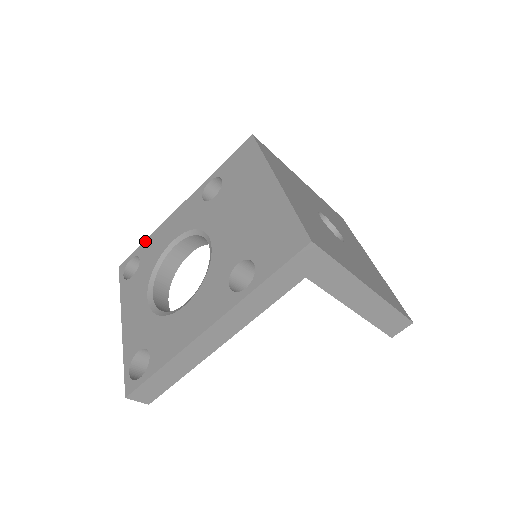
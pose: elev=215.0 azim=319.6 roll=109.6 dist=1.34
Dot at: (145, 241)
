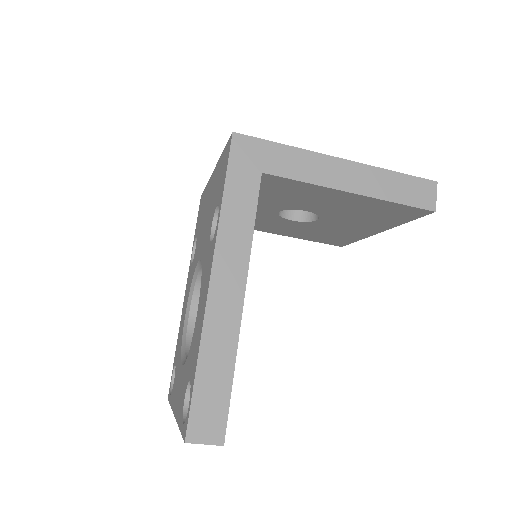
Dot at: (175, 351)
